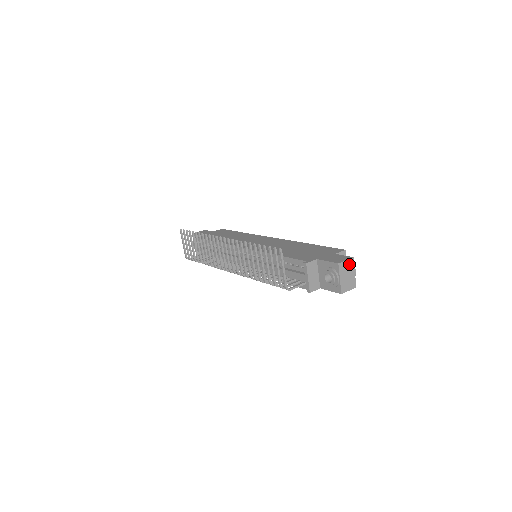
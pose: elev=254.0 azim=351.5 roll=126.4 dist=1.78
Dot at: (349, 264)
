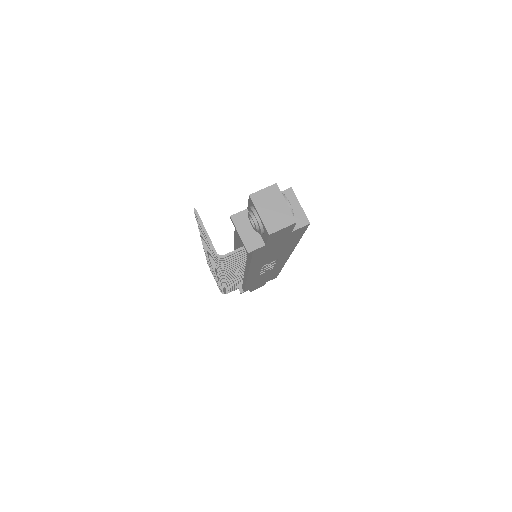
Dot at: (271, 193)
